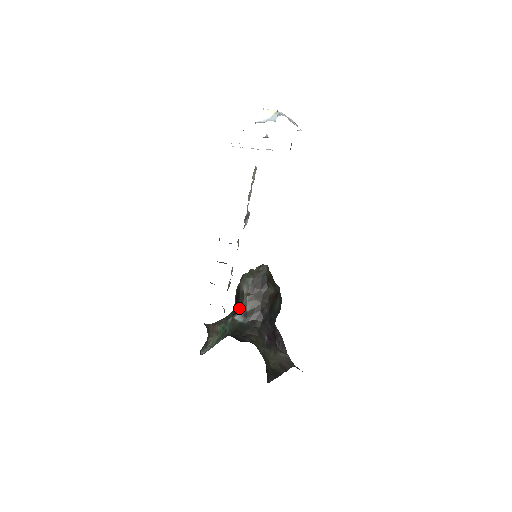
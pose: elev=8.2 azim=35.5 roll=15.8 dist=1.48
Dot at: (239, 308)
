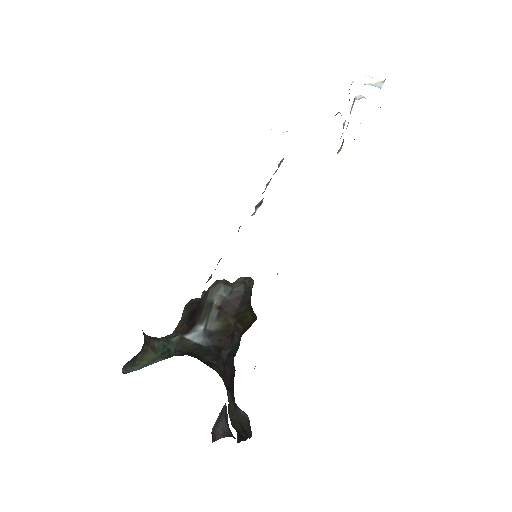
Dot at: (198, 324)
